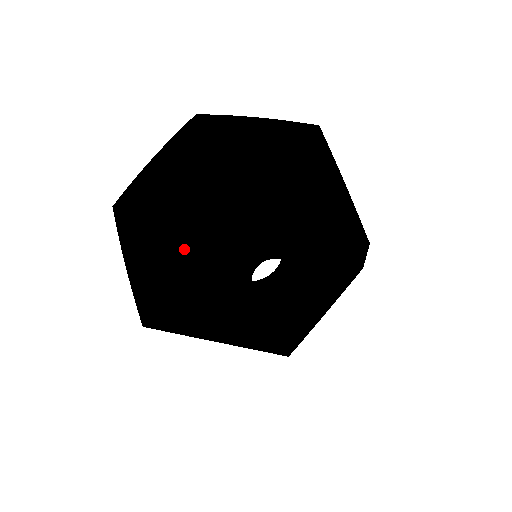
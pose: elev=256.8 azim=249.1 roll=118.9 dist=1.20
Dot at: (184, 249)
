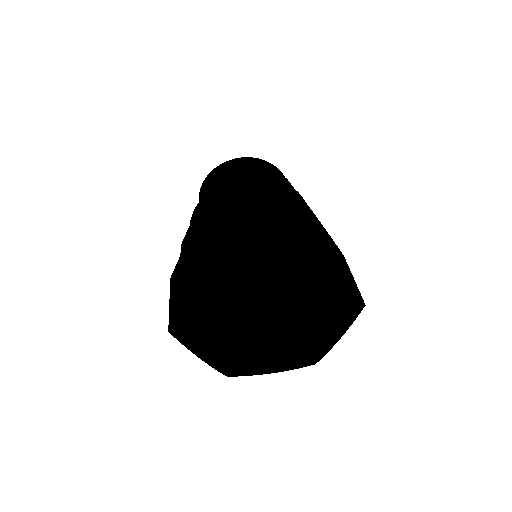
Dot at: occluded
